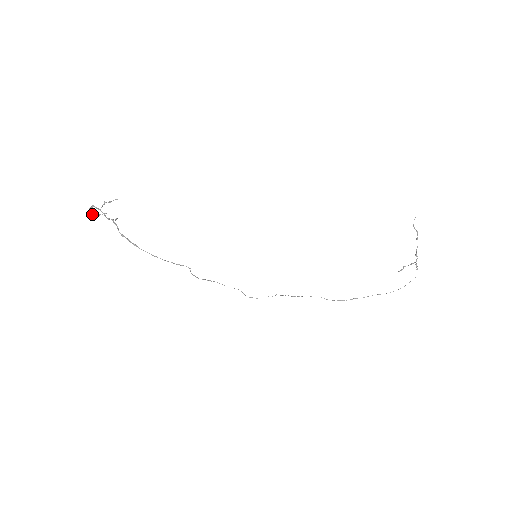
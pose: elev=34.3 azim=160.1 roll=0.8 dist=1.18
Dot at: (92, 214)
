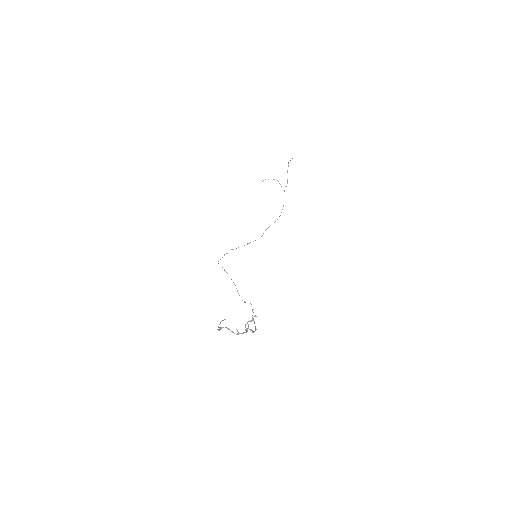
Dot at: (219, 329)
